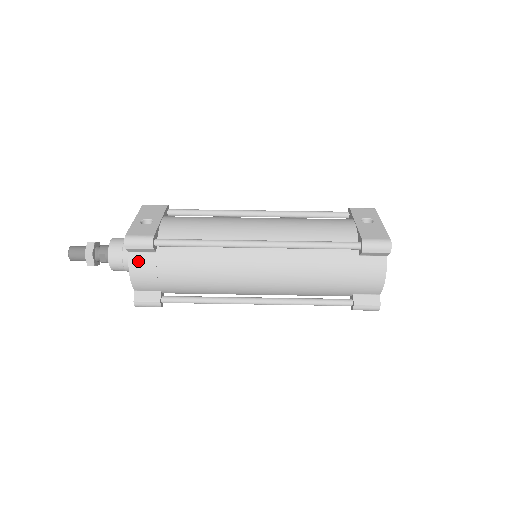
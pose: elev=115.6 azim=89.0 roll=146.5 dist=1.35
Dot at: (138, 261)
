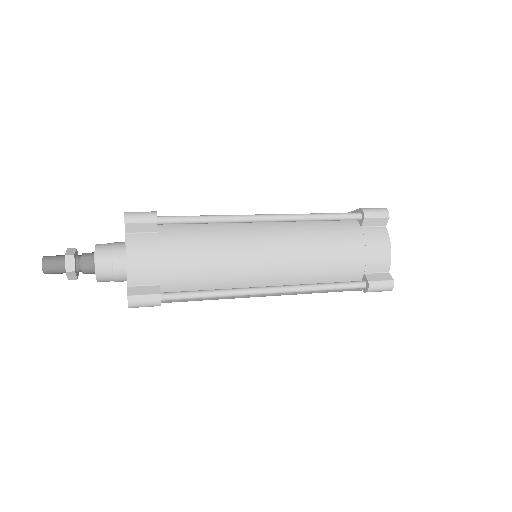
Dot at: (137, 241)
